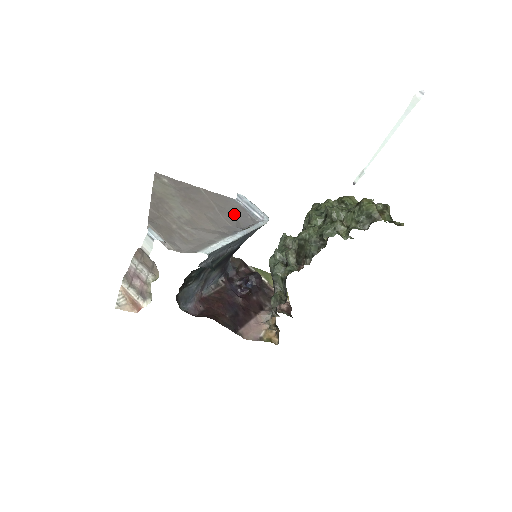
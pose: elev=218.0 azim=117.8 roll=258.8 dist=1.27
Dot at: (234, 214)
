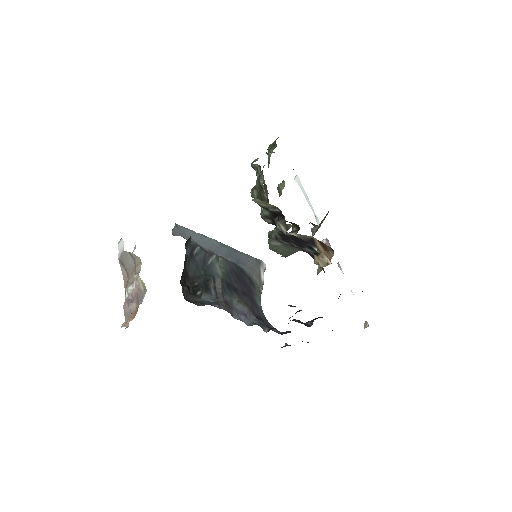
Dot at: occluded
